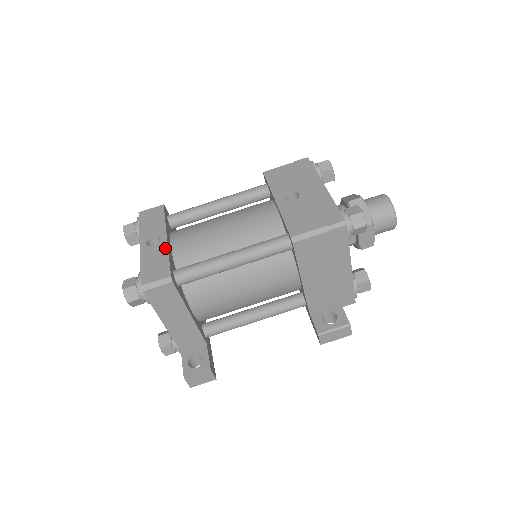
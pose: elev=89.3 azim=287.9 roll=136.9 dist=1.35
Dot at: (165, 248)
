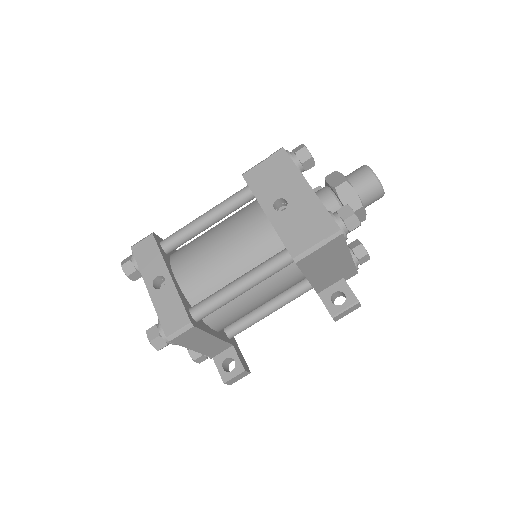
Dot at: (173, 289)
